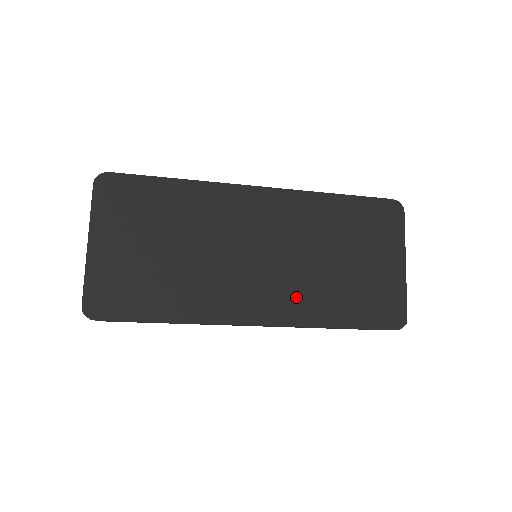
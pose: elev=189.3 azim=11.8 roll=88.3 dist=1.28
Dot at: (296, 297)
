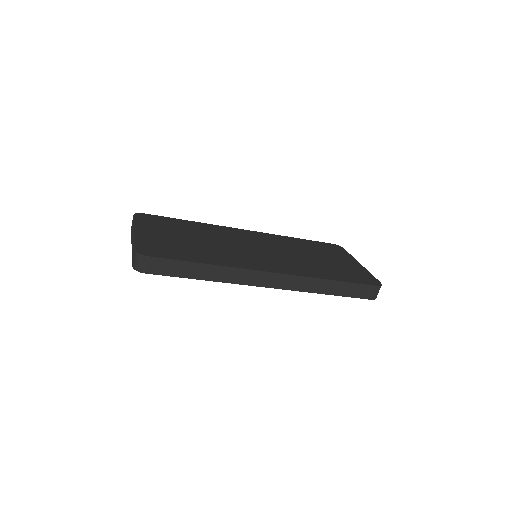
Dot at: (295, 266)
